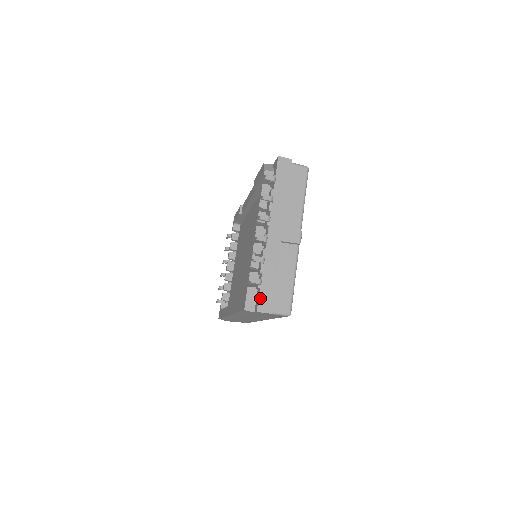
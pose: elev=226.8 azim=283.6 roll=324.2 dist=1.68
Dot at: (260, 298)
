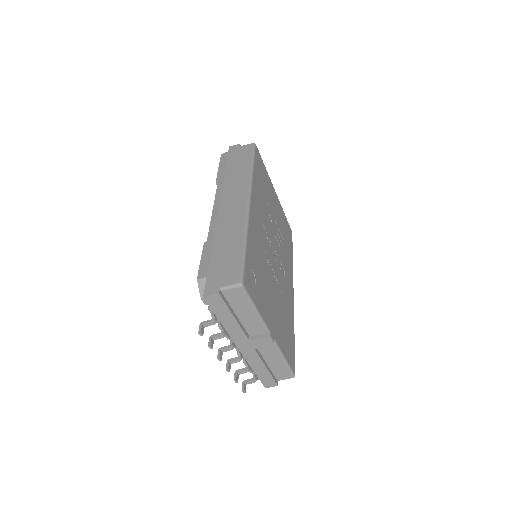
Dot at: (262, 382)
